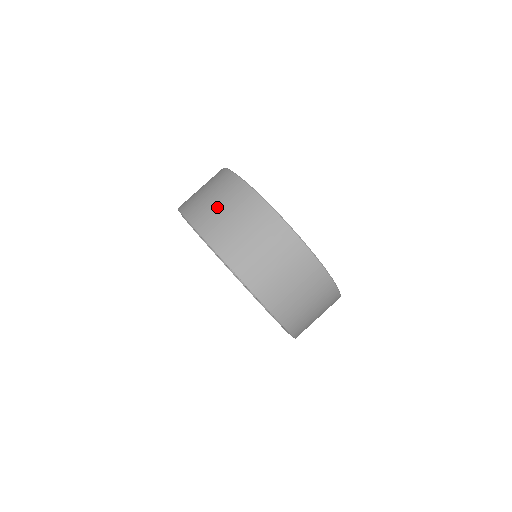
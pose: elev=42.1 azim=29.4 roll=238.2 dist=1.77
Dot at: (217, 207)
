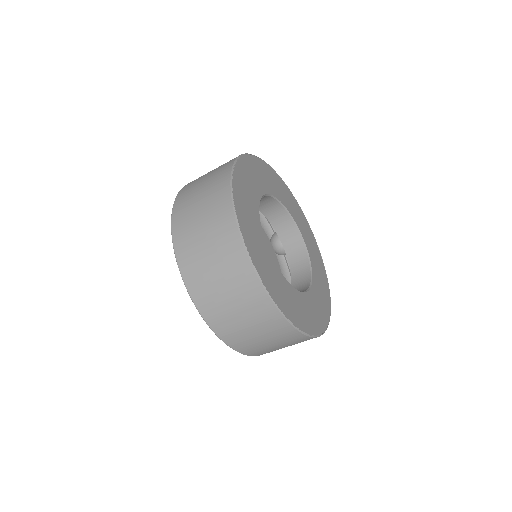
Dot at: (225, 299)
